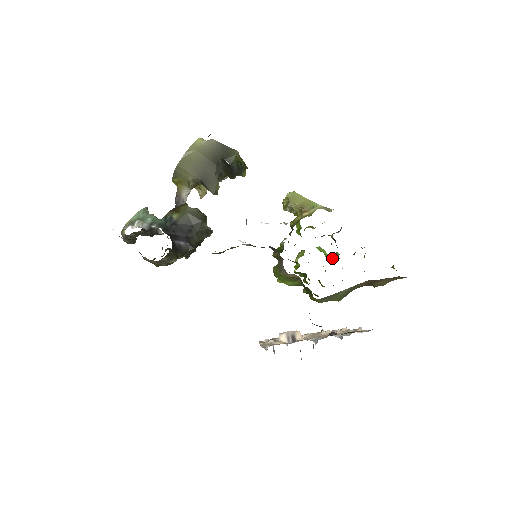
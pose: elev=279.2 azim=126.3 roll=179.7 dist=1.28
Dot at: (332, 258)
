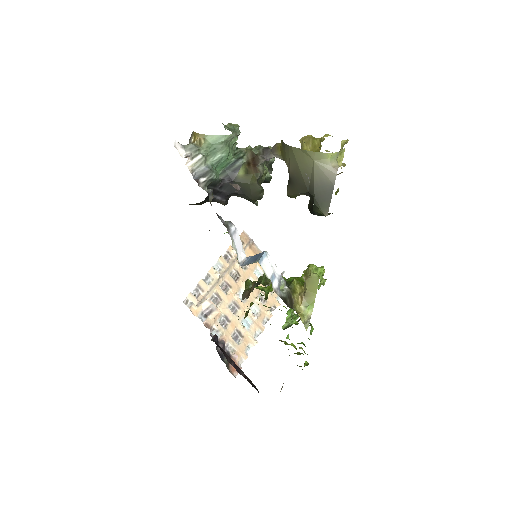
Dot at: (288, 318)
